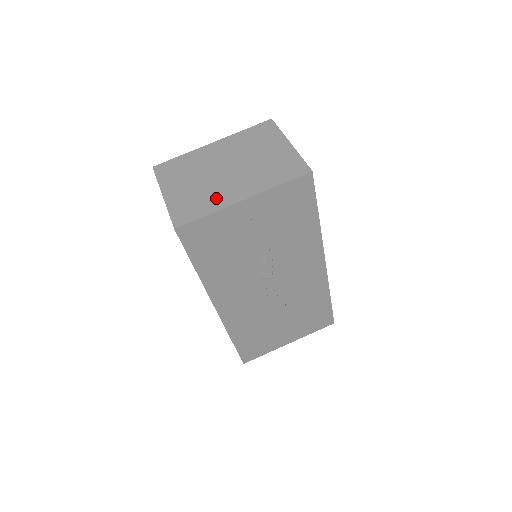
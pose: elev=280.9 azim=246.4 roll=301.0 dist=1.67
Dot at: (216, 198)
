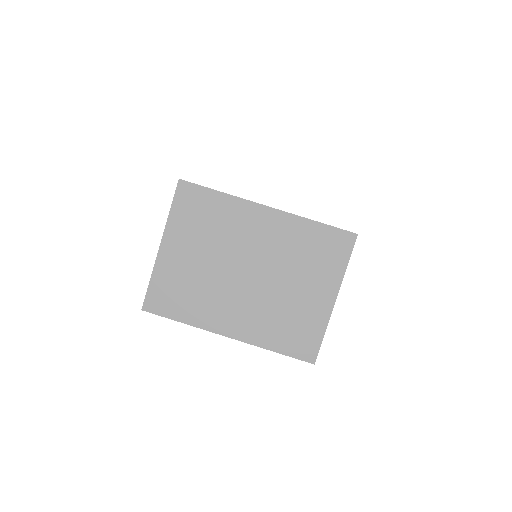
Dot at: (205, 308)
